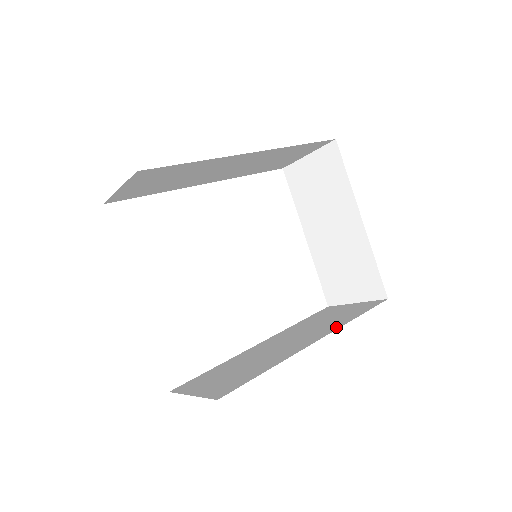
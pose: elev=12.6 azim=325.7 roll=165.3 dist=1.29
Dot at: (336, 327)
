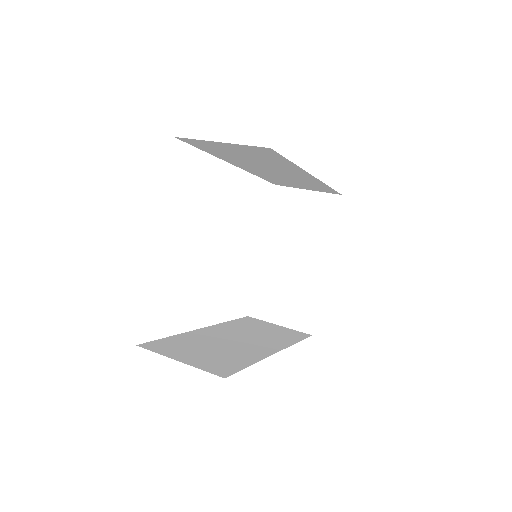
Dot at: (285, 344)
